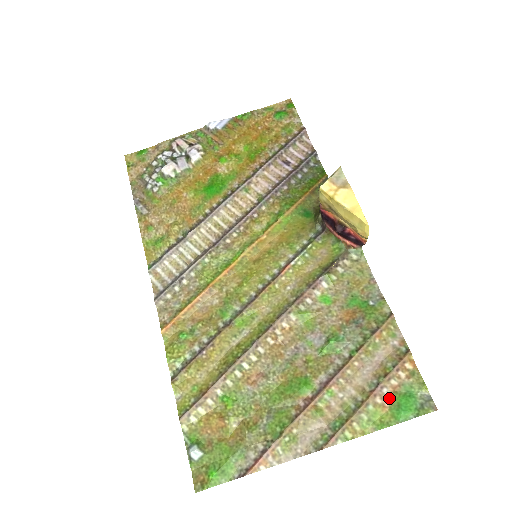
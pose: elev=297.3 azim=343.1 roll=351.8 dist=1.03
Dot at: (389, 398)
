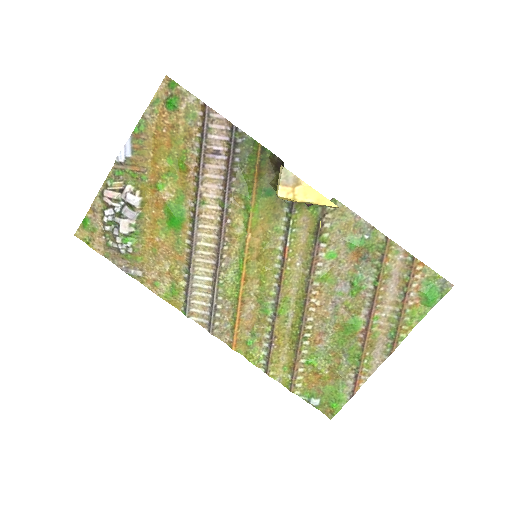
Dot at: (417, 297)
